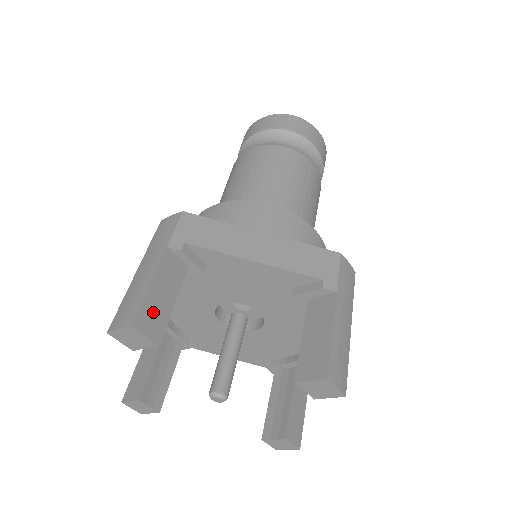
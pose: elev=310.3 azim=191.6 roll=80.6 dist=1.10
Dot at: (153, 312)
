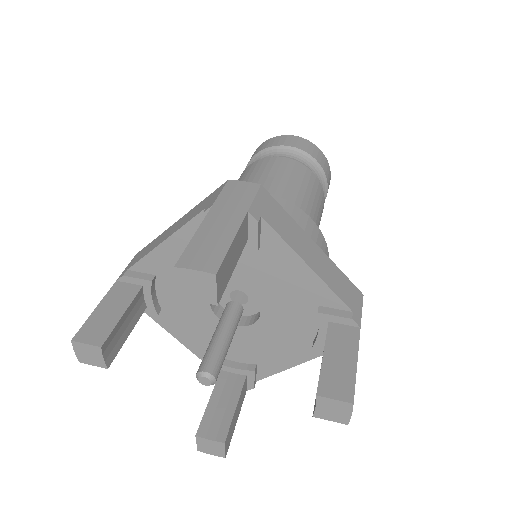
Dot at: (97, 326)
